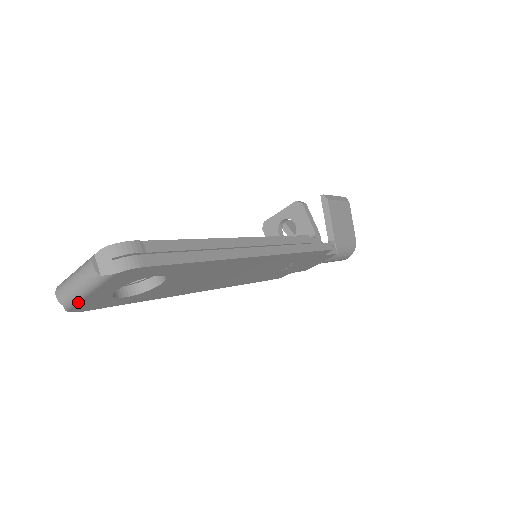
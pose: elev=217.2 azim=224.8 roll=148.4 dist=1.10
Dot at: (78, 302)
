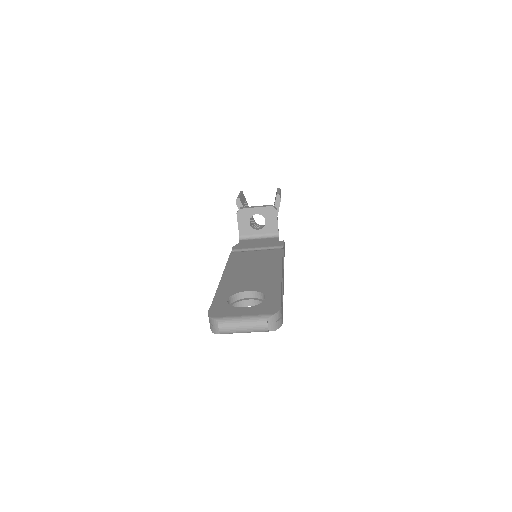
Dot at: (230, 333)
